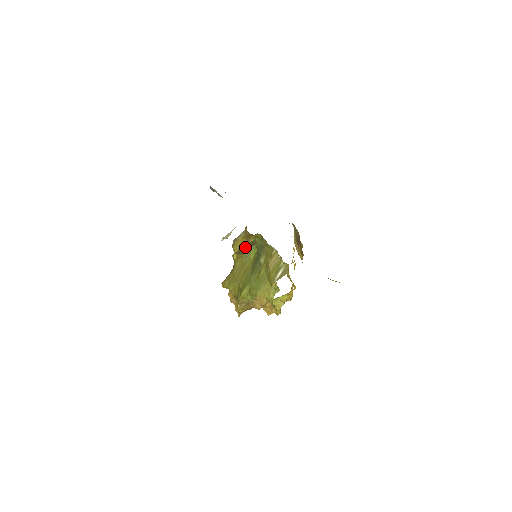
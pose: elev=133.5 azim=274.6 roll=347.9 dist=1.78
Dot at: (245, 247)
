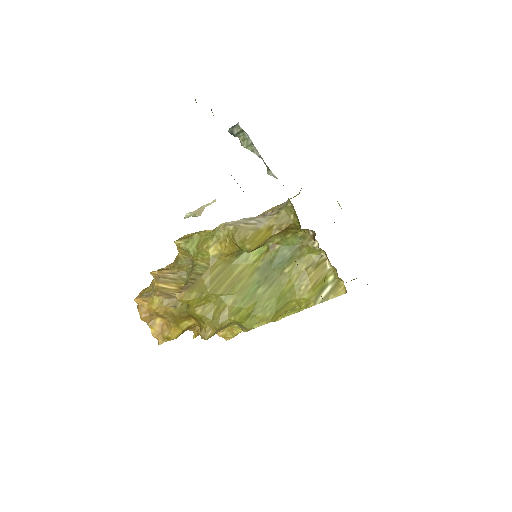
Dot at: (266, 243)
